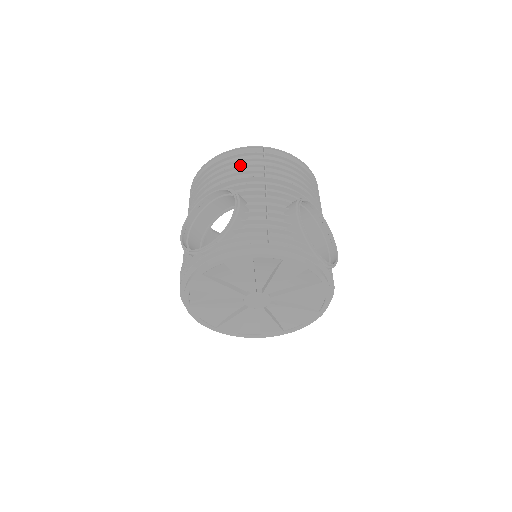
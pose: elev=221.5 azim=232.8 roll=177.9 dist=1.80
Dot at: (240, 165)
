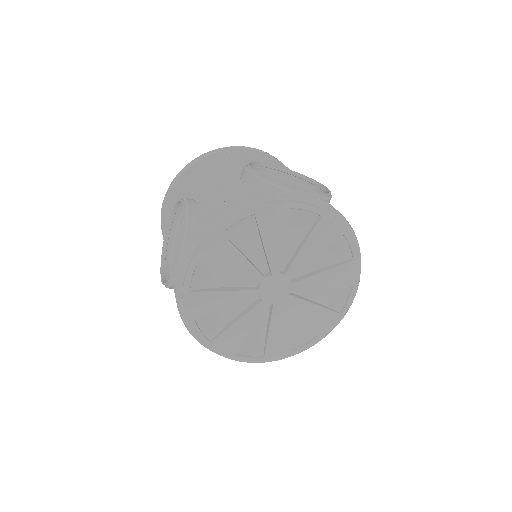
Dot at: (182, 182)
